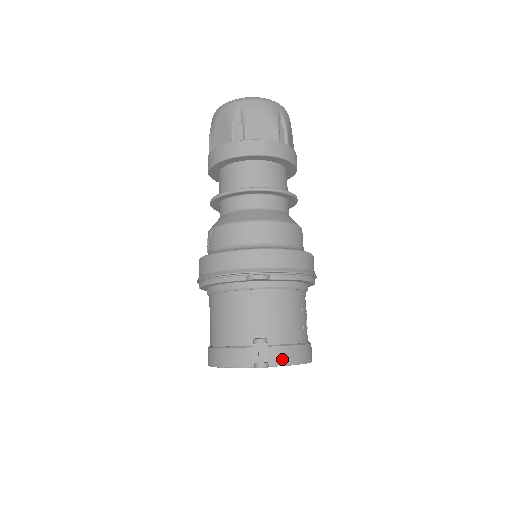
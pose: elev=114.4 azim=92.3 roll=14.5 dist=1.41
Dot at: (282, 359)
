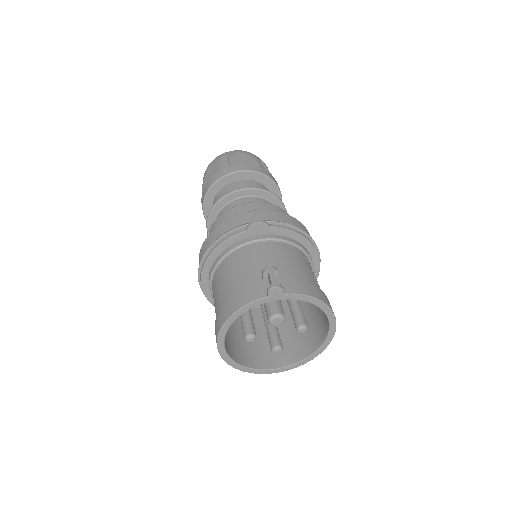
Dot at: (298, 289)
